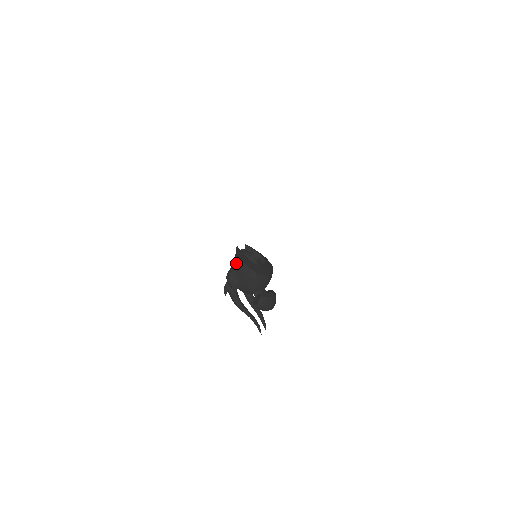
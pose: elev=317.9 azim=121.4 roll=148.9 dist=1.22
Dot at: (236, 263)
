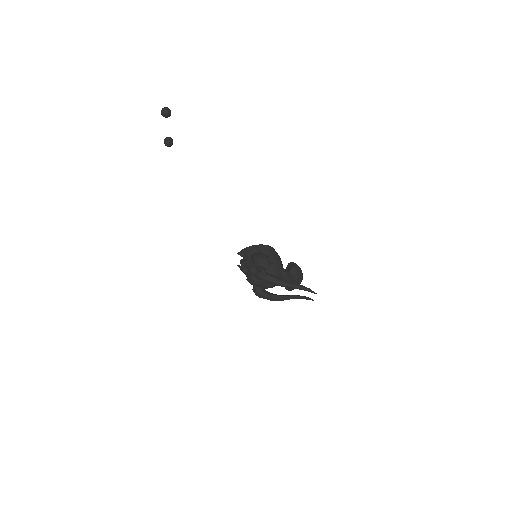
Dot at: (252, 252)
